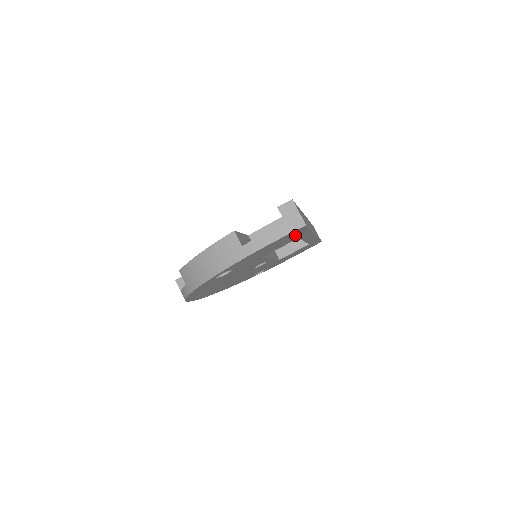
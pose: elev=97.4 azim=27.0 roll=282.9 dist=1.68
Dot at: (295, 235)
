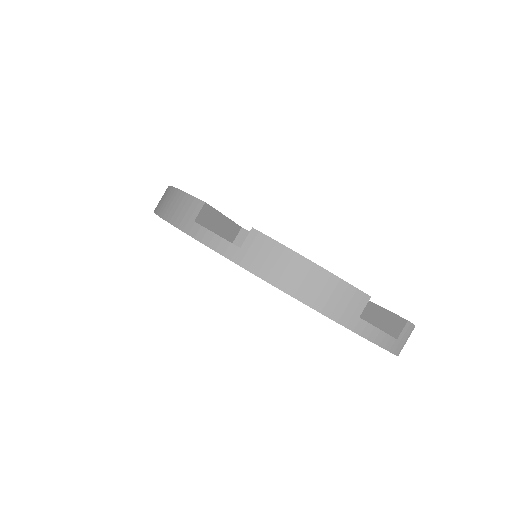
Dot at: occluded
